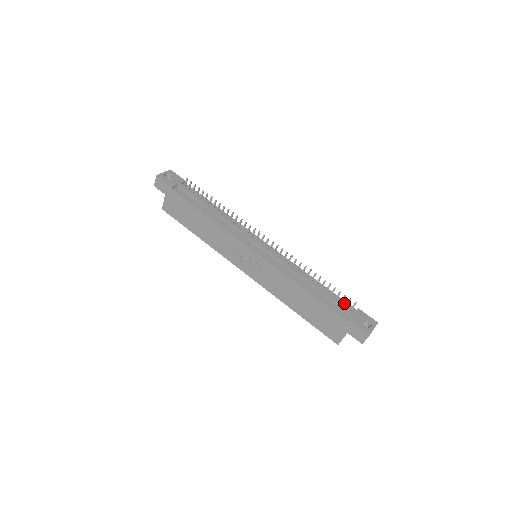
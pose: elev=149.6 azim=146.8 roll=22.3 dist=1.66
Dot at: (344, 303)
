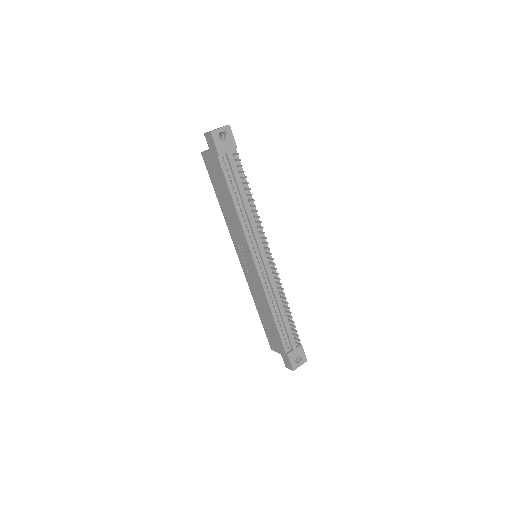
Dot at: occluded
